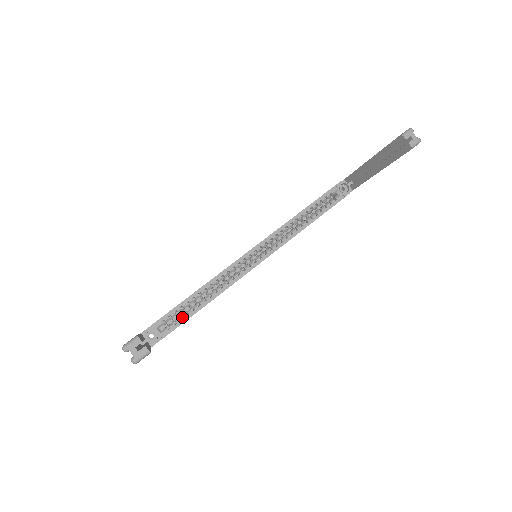
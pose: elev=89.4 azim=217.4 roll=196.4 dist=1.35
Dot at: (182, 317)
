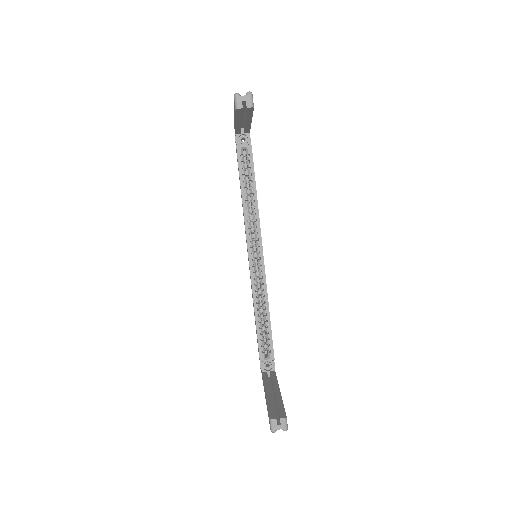
Dot at: occluded
